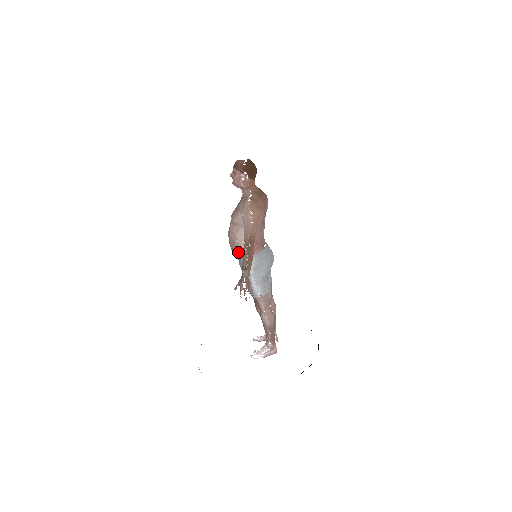
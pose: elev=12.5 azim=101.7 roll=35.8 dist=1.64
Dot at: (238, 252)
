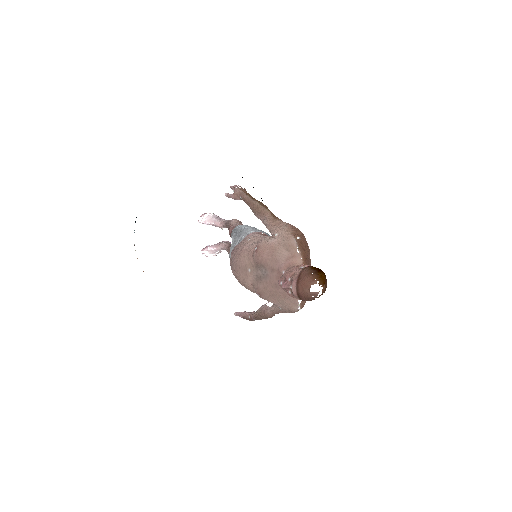
Dot at: occluded
